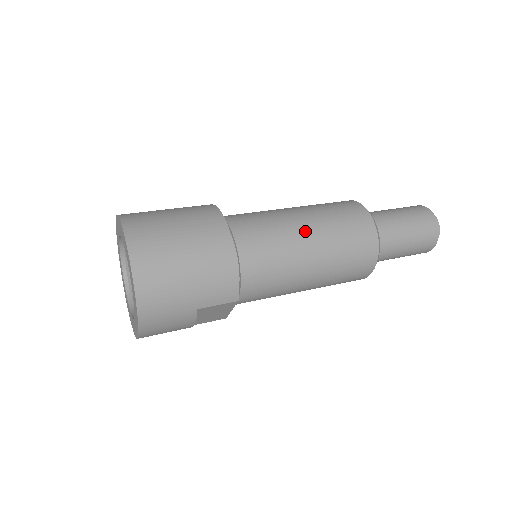
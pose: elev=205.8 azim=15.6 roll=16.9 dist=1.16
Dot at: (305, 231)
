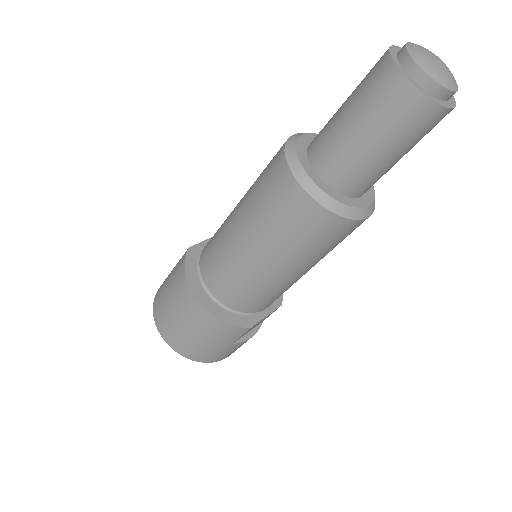
Dot at: (247, 249)
